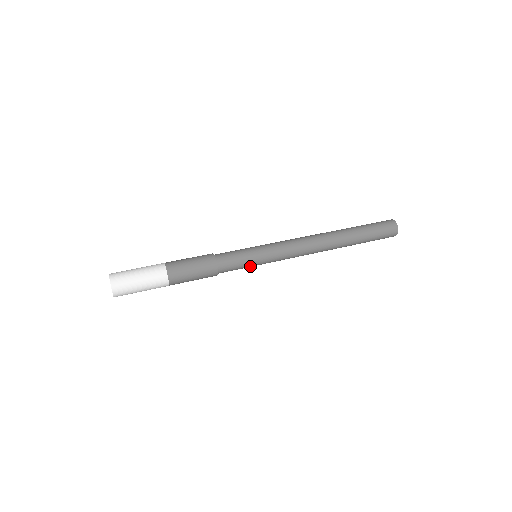
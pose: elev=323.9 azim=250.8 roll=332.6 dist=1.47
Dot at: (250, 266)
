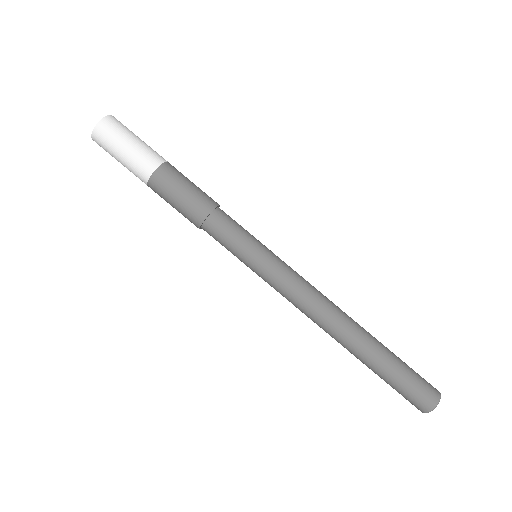
Dot at: occluded
